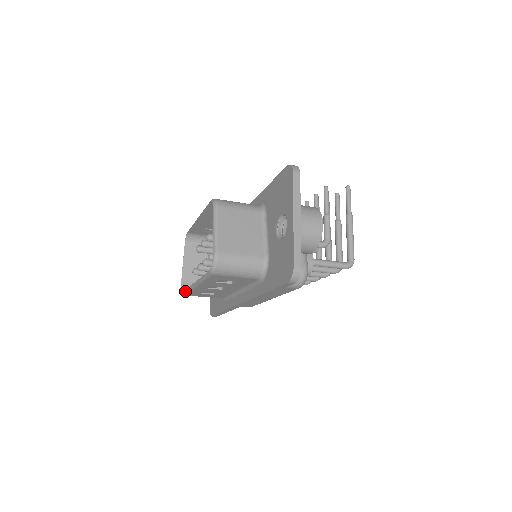
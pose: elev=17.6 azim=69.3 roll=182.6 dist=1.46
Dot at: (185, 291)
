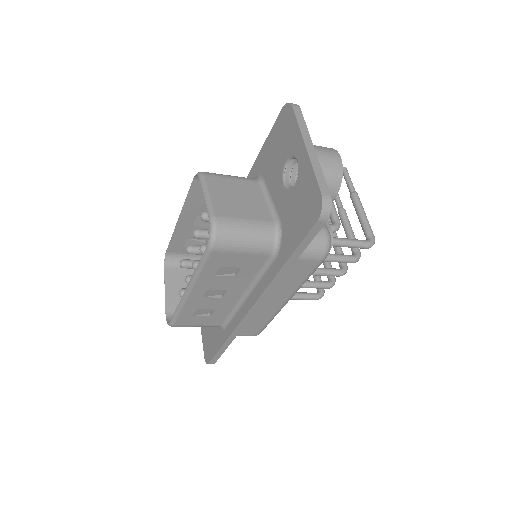
Dot at: (173, 316)
